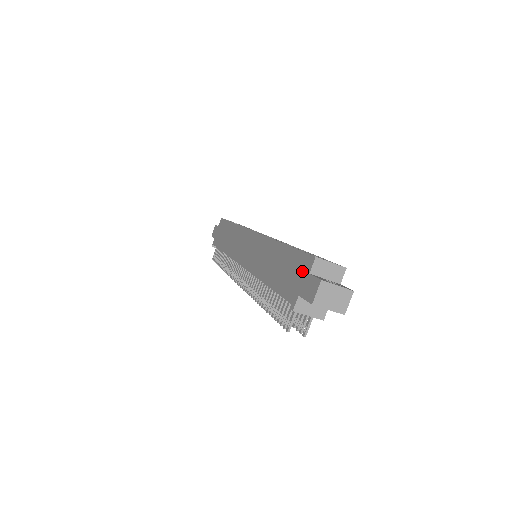
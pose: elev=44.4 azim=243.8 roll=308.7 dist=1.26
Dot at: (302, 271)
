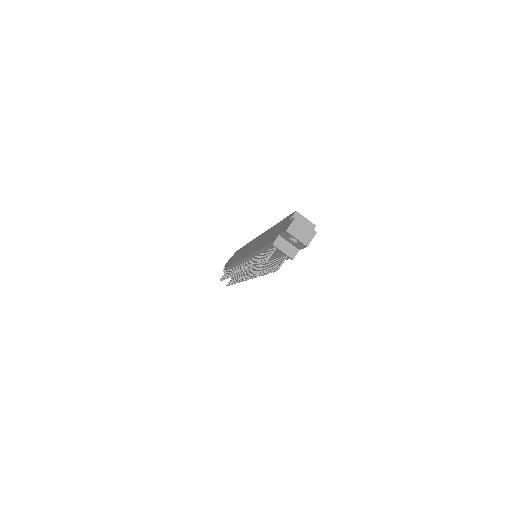
Dot at: (285, 223)
